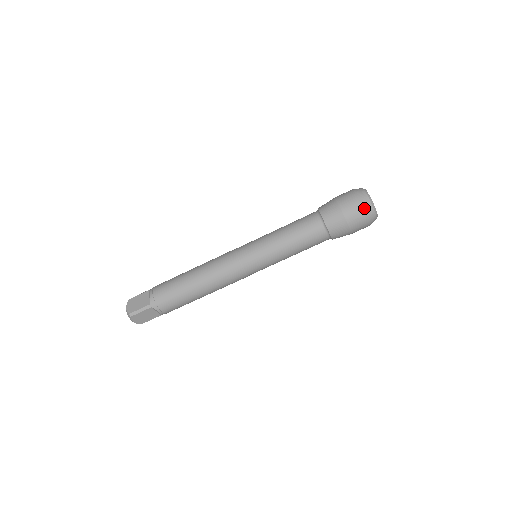
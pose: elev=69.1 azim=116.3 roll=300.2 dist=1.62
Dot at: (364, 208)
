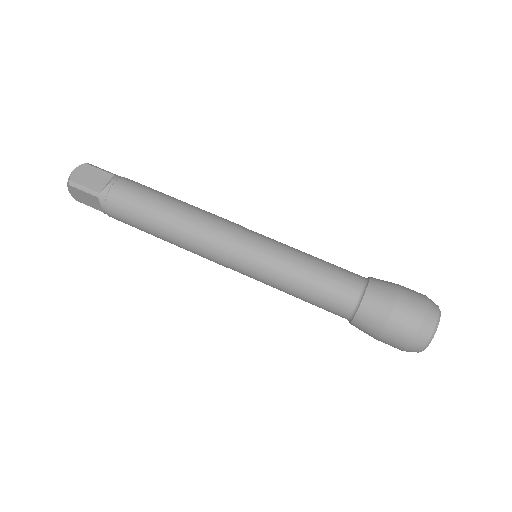
Dot at: (418, 335)
